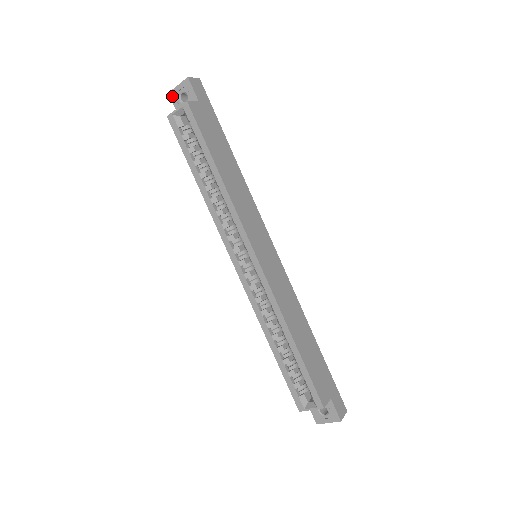
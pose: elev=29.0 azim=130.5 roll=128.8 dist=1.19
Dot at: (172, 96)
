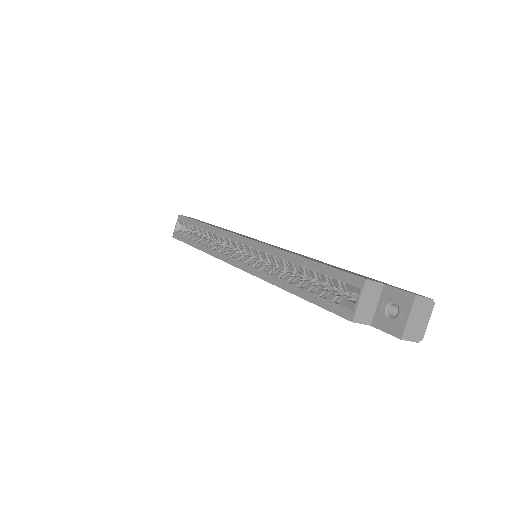
Dot at: occluded
